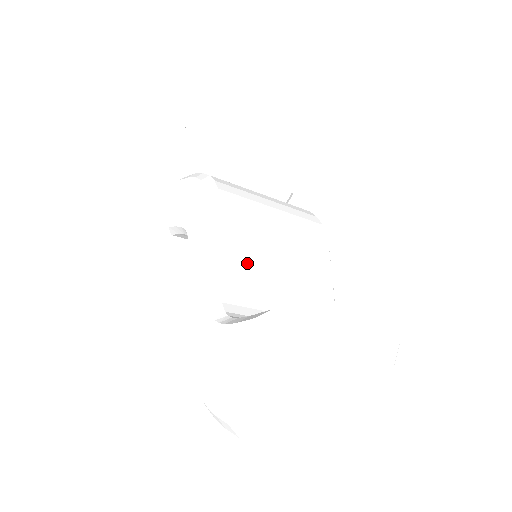
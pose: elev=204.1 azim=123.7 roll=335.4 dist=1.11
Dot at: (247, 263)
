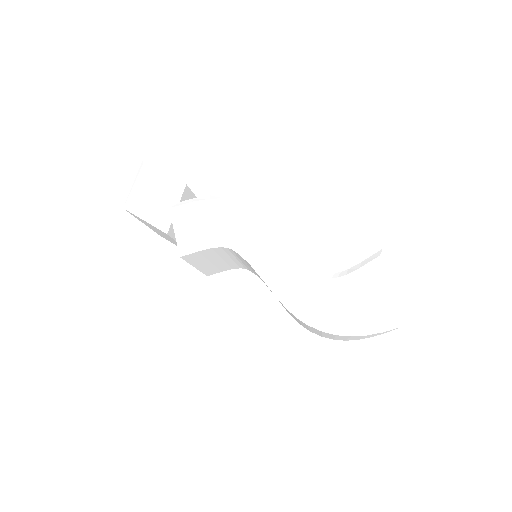
Dot at: occluded
